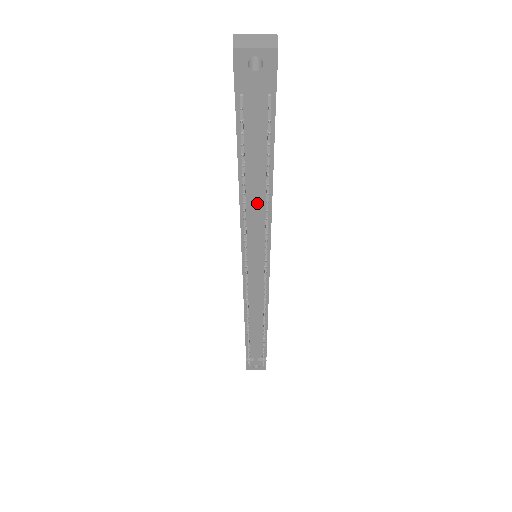
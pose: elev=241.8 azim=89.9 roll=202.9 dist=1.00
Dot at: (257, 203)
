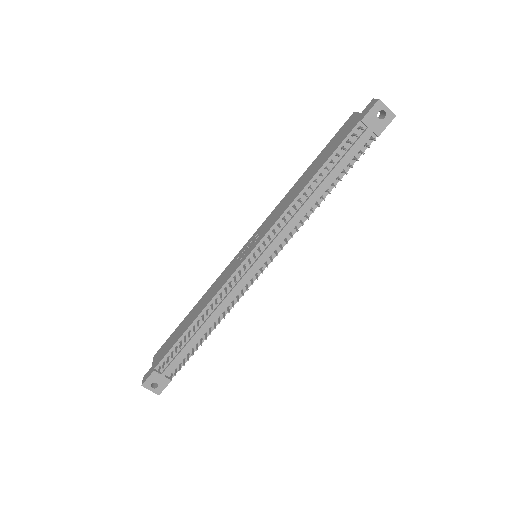
Dot at: (311, 200)
